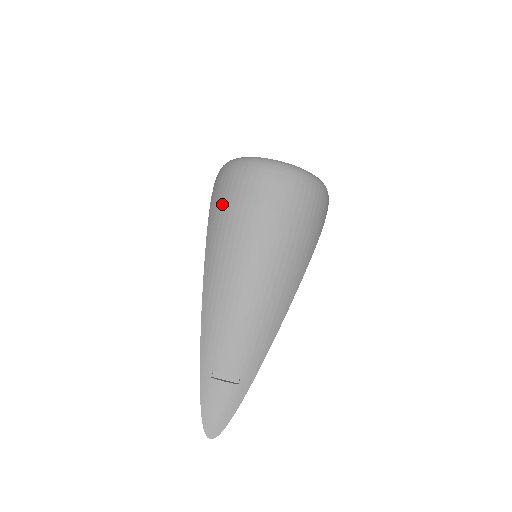
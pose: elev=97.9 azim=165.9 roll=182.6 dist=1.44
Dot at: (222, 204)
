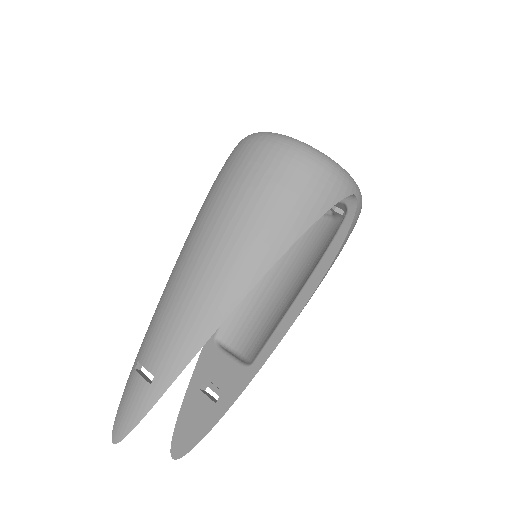
Dot at: occluded
